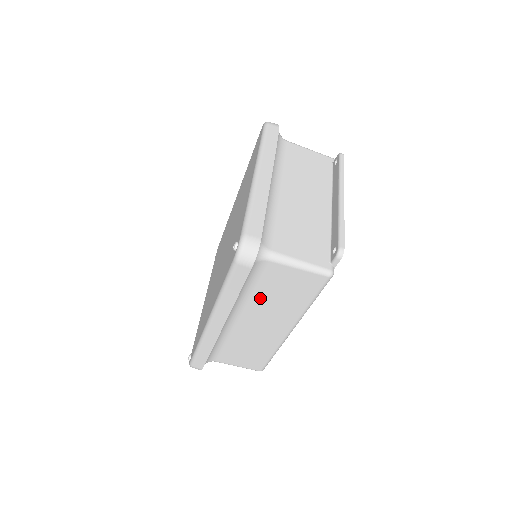
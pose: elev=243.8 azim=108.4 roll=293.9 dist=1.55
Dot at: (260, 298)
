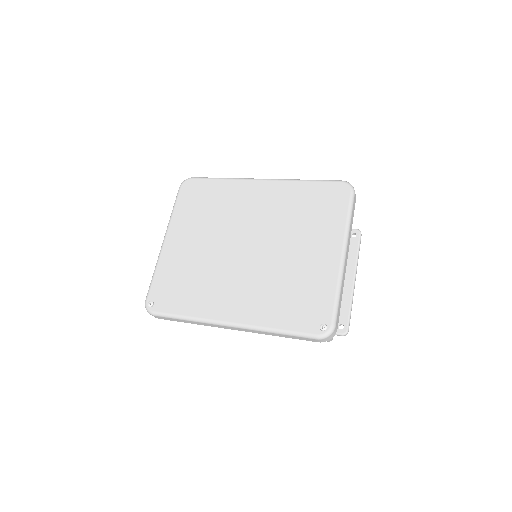
Dot at: occluded
